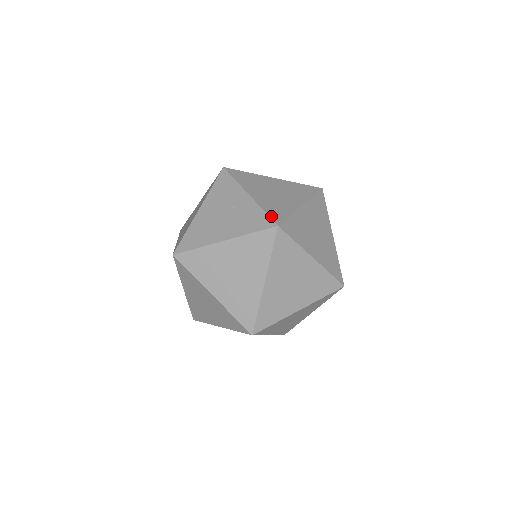
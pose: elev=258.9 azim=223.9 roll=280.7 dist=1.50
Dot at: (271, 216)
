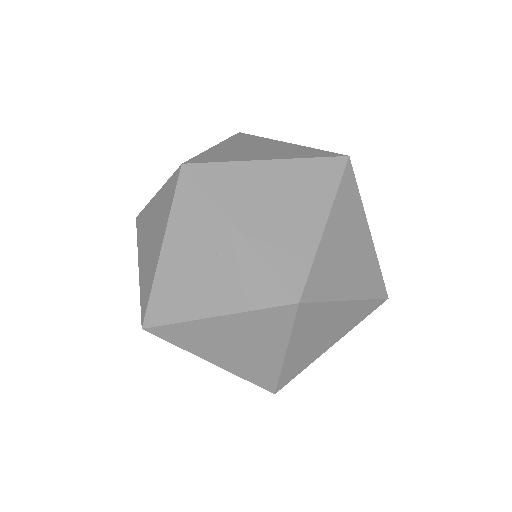
Dot at: (284, 280)
